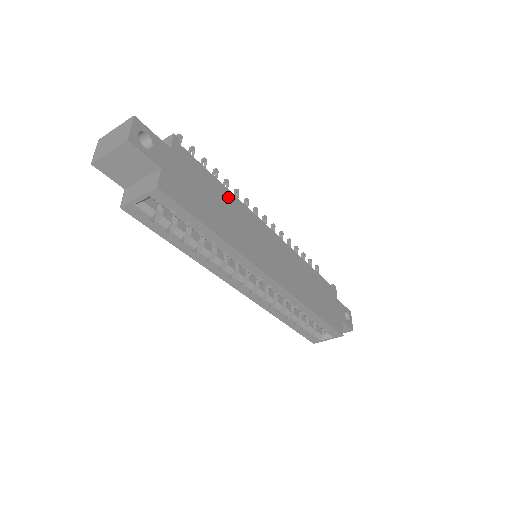
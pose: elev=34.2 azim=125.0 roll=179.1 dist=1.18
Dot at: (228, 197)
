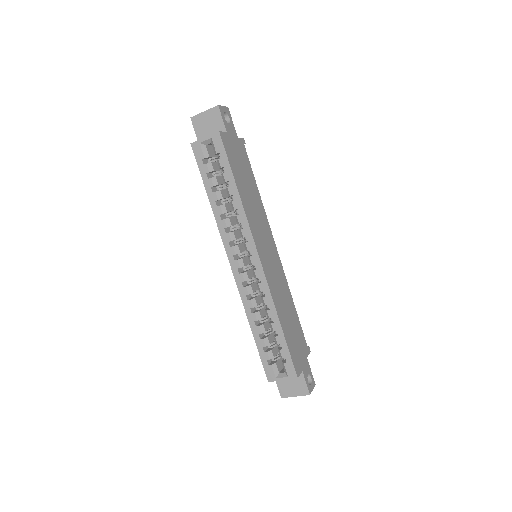
Dot at: (257, 195)
